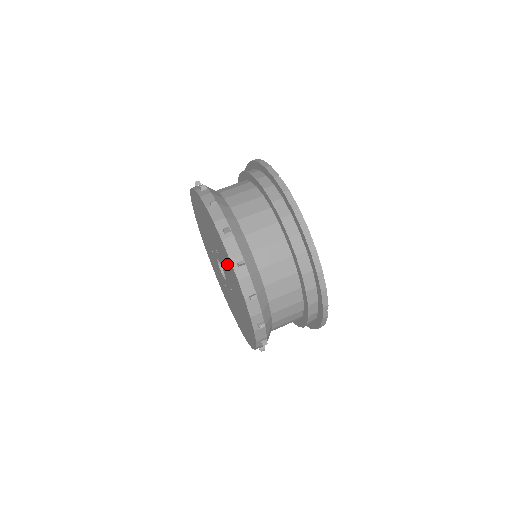
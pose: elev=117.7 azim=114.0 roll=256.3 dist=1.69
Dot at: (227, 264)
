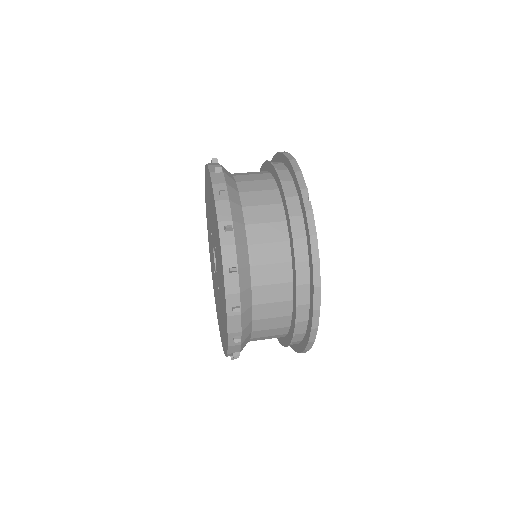
Dot at: occluded
